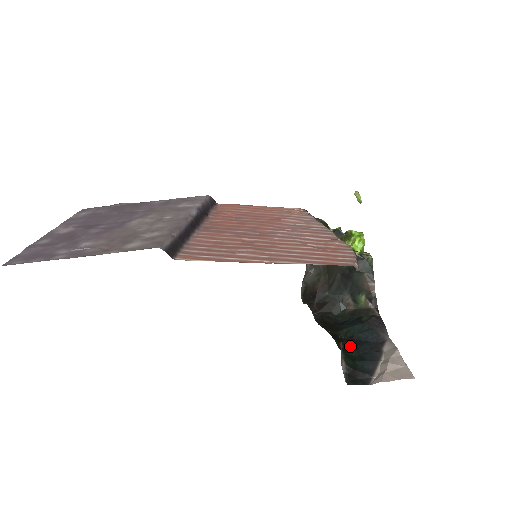
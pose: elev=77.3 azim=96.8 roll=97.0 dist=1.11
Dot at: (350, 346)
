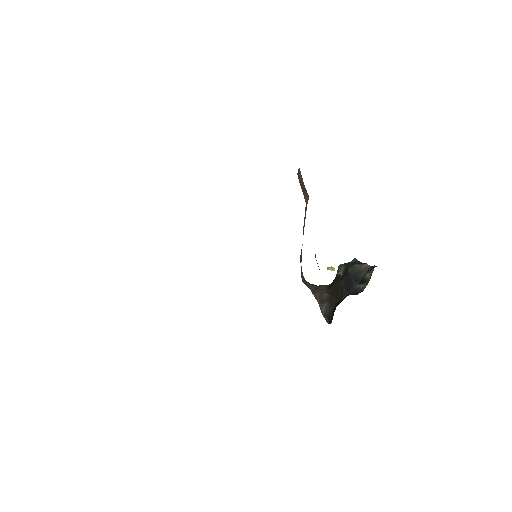
Dot at: occluded
